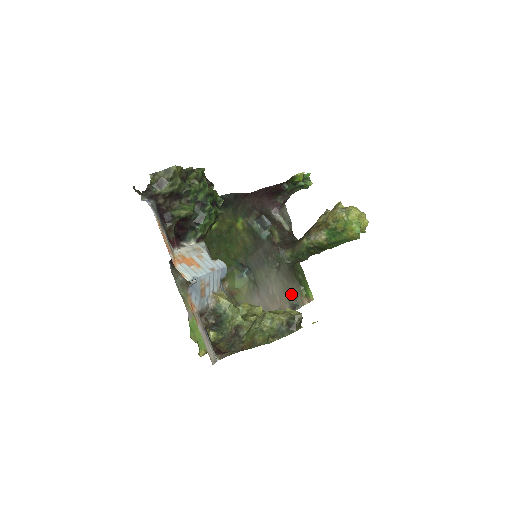
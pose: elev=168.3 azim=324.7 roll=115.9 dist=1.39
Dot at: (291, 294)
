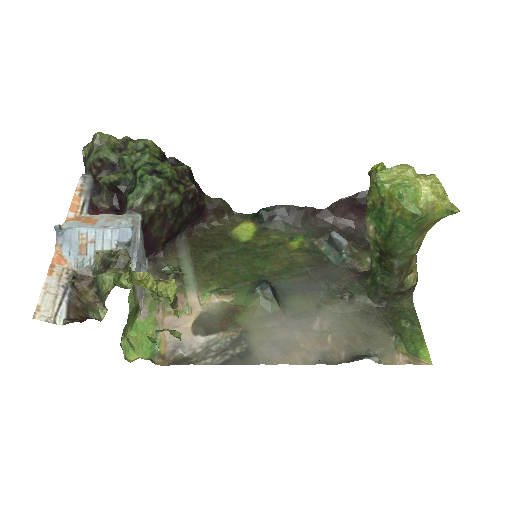
Dot at: (364, 340)
